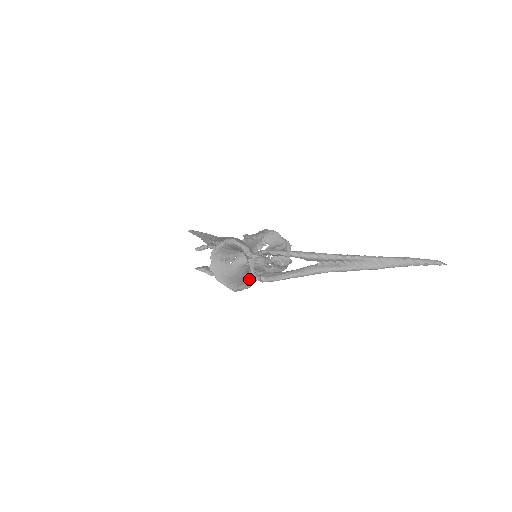
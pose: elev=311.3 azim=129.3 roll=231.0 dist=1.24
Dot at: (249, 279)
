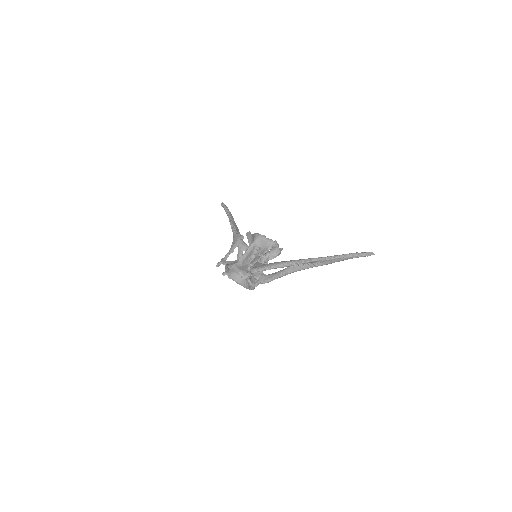
Dot at: (251, 288)
